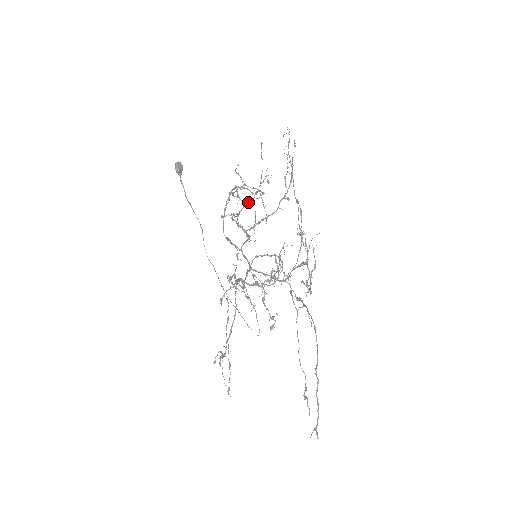
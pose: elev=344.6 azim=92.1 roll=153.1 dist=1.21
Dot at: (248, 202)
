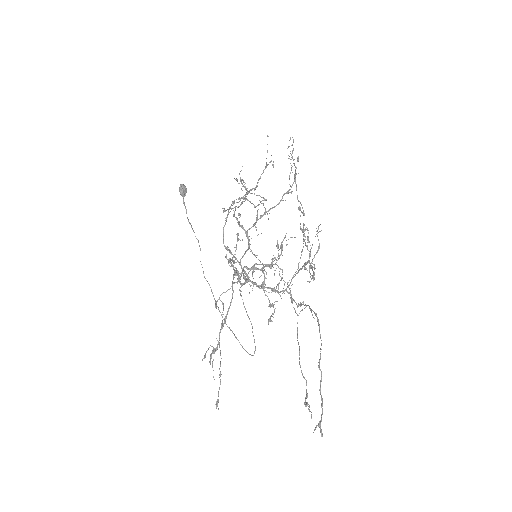
Dot at: (251, 189)
